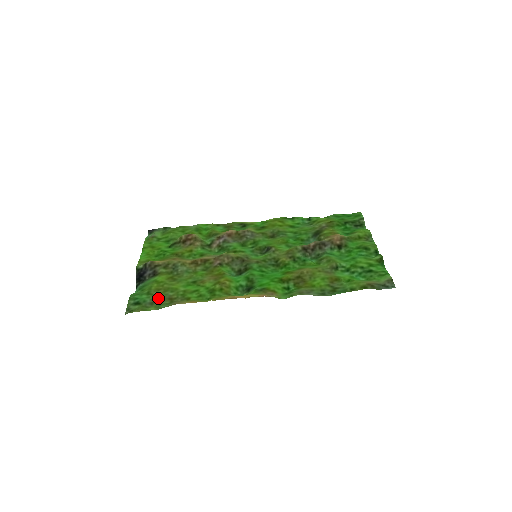
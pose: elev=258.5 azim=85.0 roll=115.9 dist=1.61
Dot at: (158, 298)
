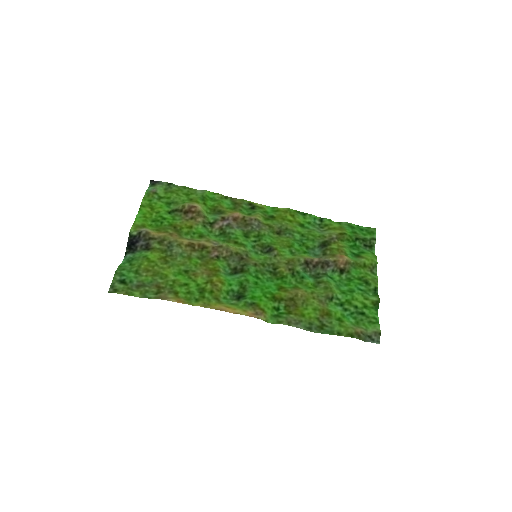
Dot at: (146, 281)
